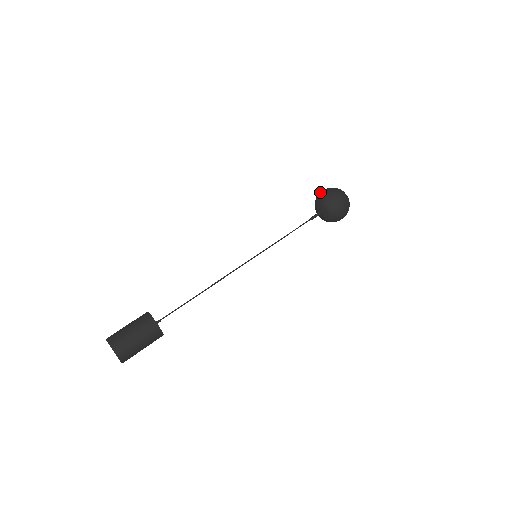
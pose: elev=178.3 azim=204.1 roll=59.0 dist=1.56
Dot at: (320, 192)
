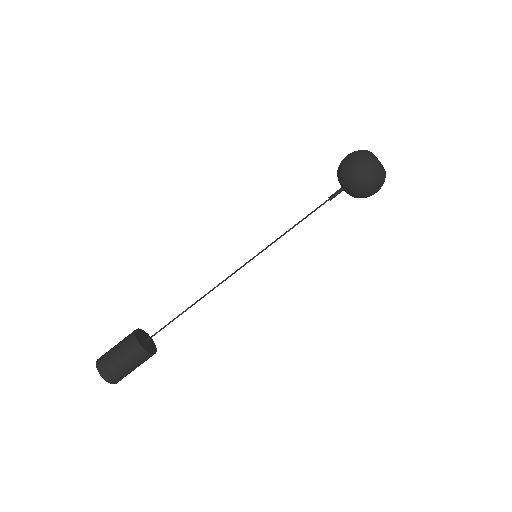
Dot at: occluded
